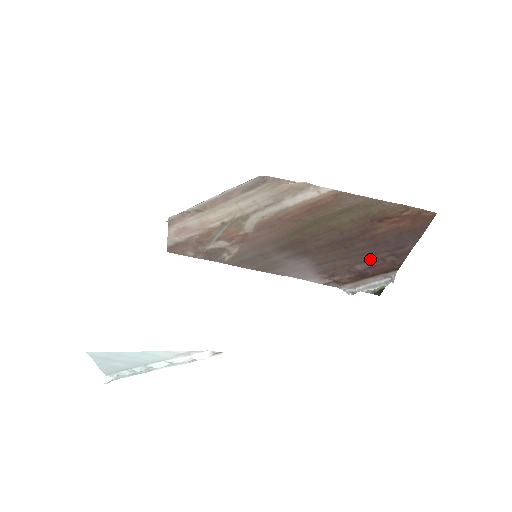
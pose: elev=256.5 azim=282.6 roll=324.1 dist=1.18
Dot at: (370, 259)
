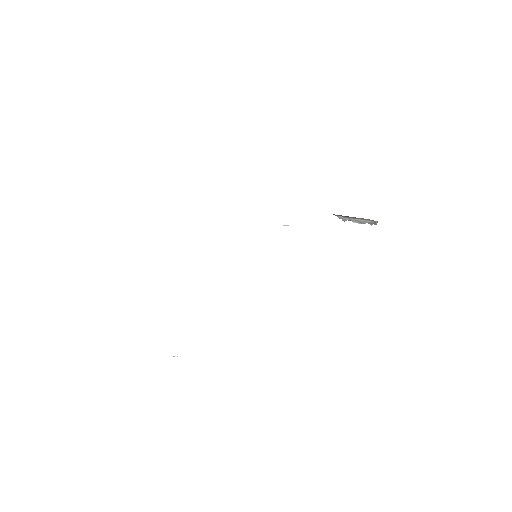
Dot at: occluded
